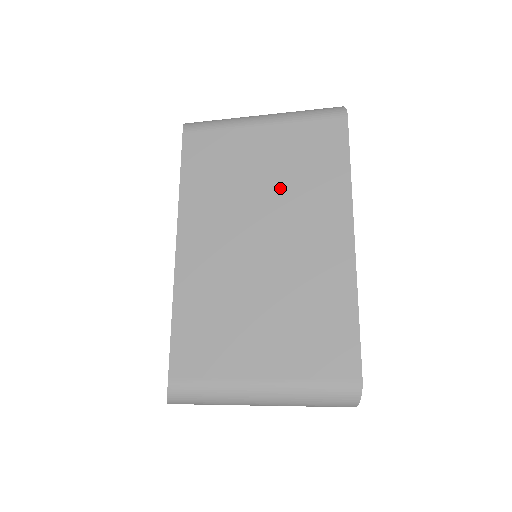
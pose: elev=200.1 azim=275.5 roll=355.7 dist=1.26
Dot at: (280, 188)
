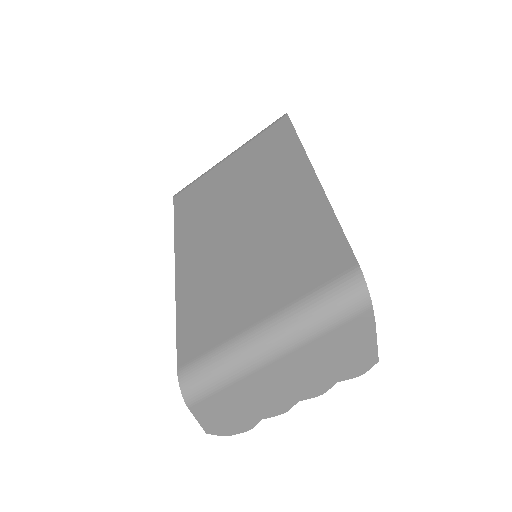
Dot at: (248, 182)
